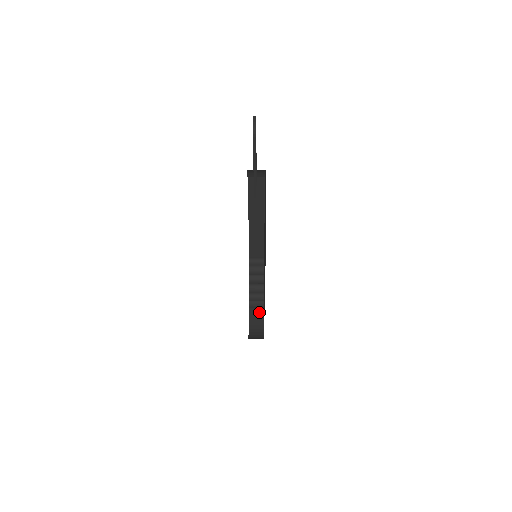
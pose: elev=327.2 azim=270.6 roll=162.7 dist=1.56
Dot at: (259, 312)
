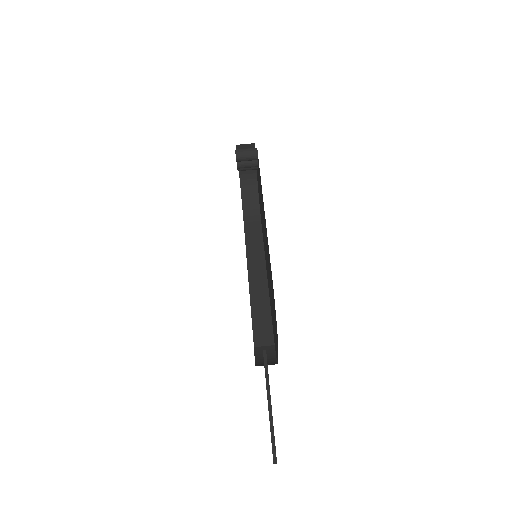
Dot at: occluded
